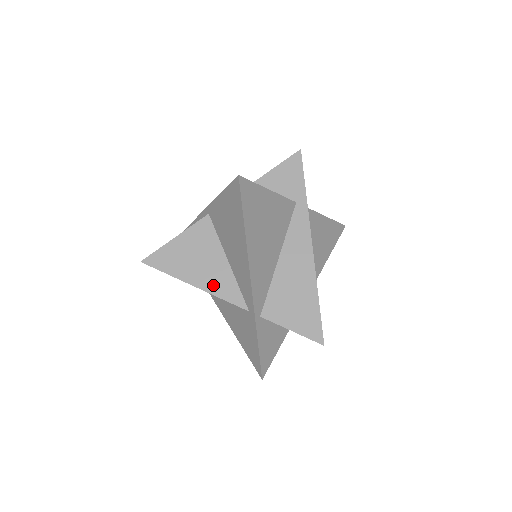
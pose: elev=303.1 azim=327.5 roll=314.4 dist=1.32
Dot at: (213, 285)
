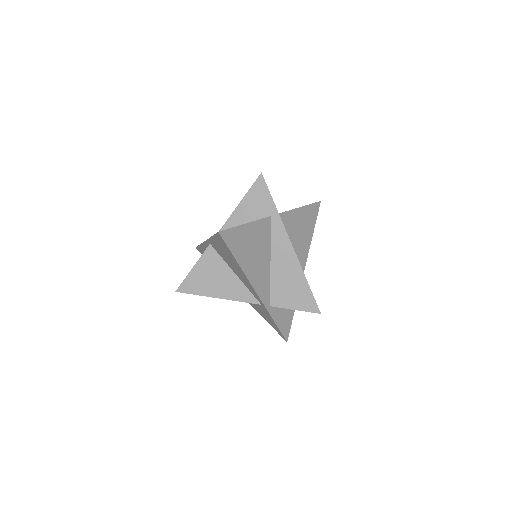
Dot at: (231, 294)
